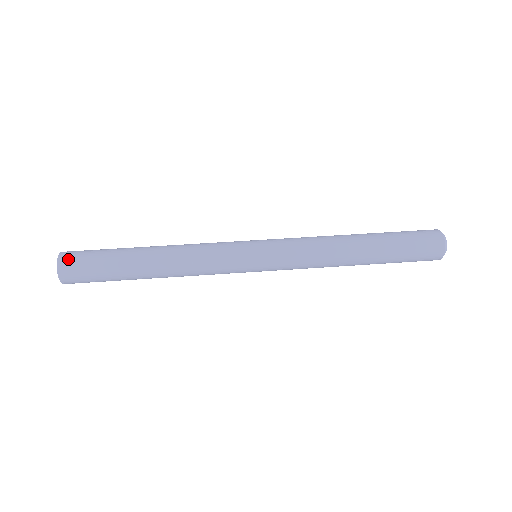
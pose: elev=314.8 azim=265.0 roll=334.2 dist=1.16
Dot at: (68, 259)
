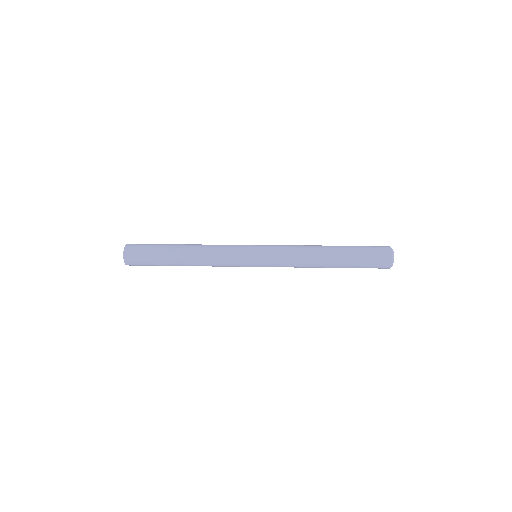
Dot at: occluded
